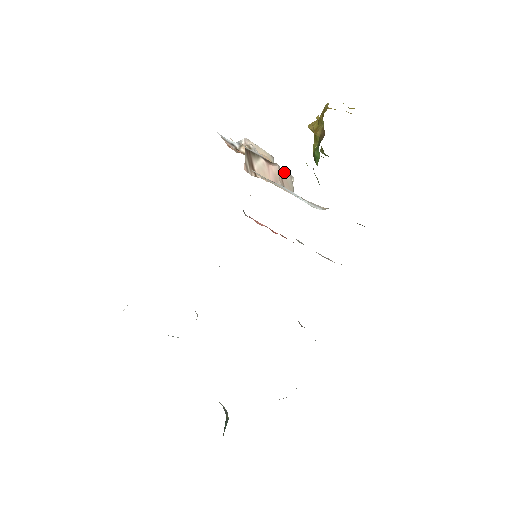
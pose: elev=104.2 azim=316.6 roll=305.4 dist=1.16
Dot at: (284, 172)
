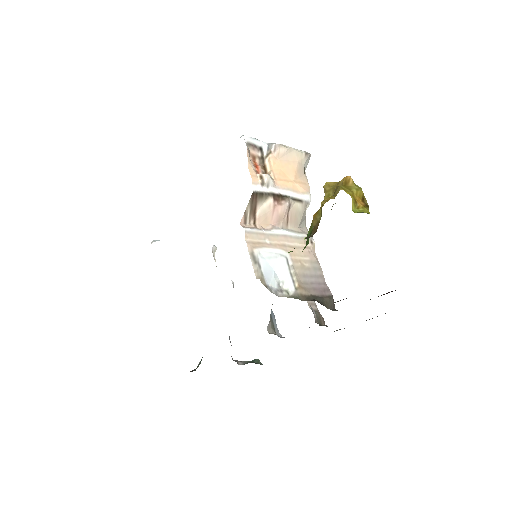
Dot at: (297, 204)
